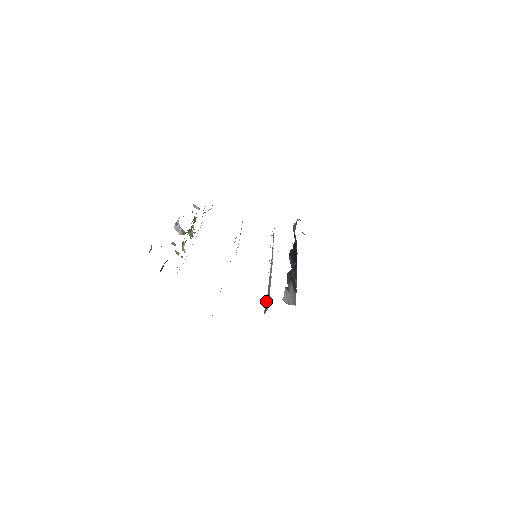
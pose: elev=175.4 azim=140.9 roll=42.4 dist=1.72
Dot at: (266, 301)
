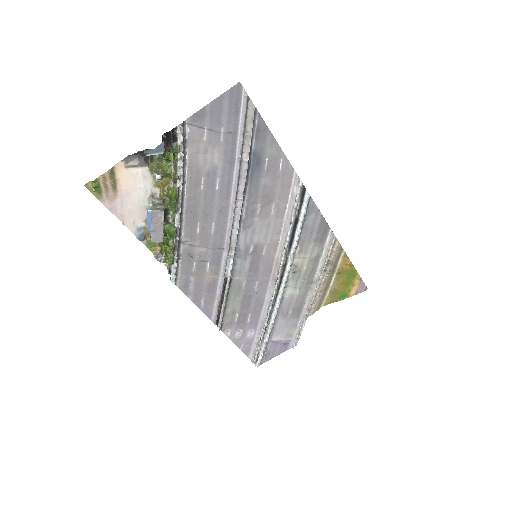
Dot at: (299, 212)
